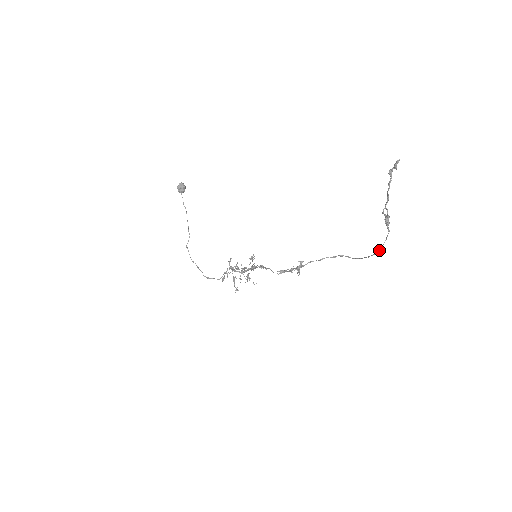
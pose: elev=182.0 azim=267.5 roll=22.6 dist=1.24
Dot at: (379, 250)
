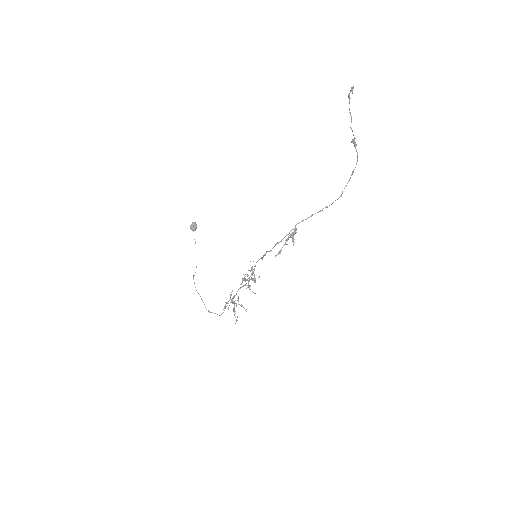
Dot at: (353, 171)
